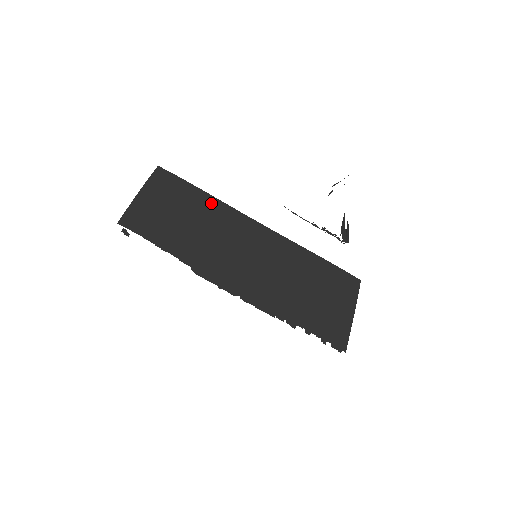
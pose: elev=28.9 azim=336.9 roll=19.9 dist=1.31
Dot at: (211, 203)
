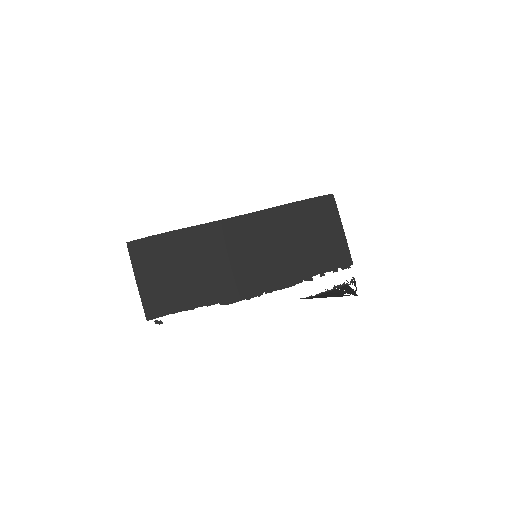
Dot at: (190, 236)
